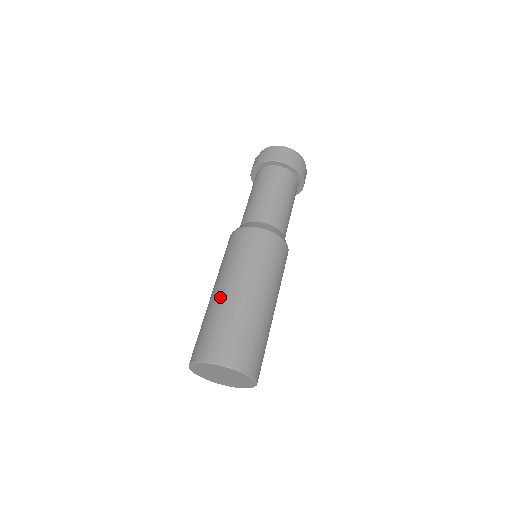
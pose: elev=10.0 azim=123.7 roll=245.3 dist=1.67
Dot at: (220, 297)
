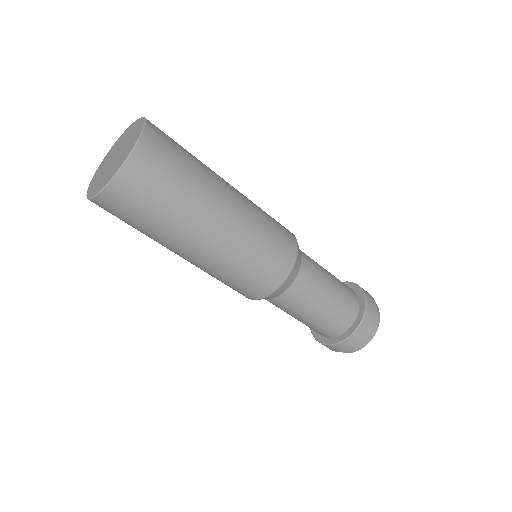
Dot at: occluded
